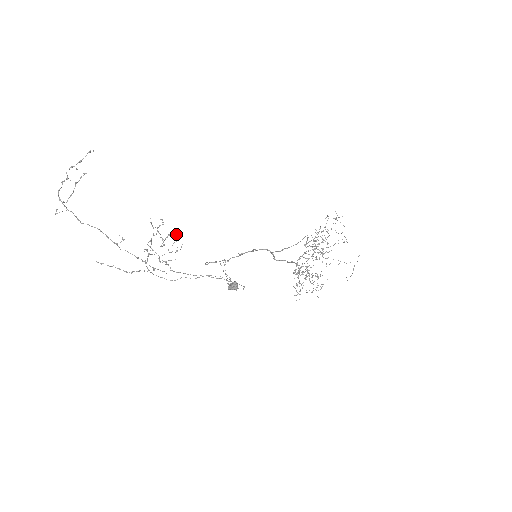
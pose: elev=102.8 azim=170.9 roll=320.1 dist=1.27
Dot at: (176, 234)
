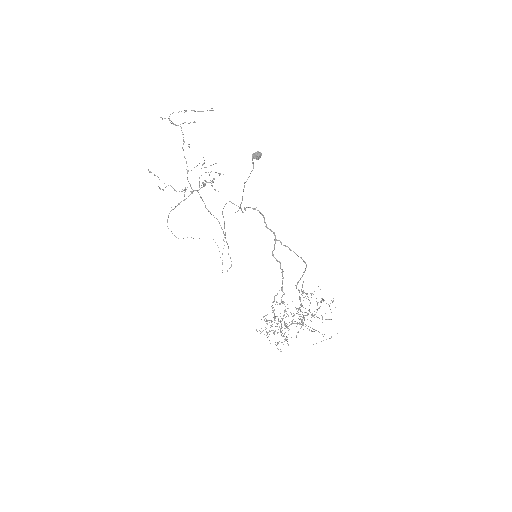
Dot at: occluded
